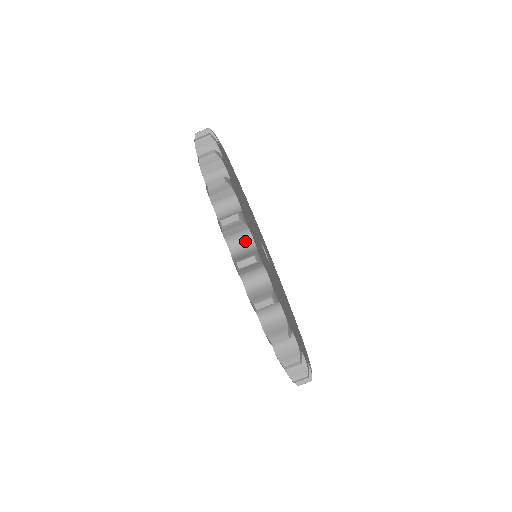
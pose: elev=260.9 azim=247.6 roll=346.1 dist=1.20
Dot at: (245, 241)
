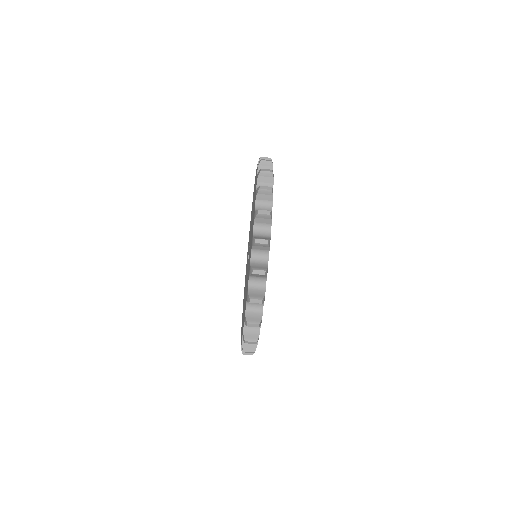
Dot at: occluded
